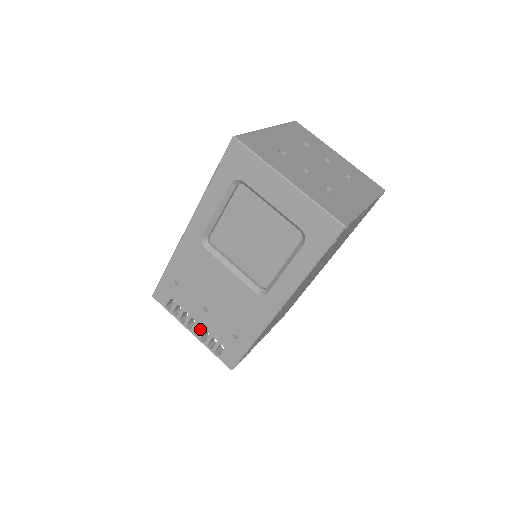
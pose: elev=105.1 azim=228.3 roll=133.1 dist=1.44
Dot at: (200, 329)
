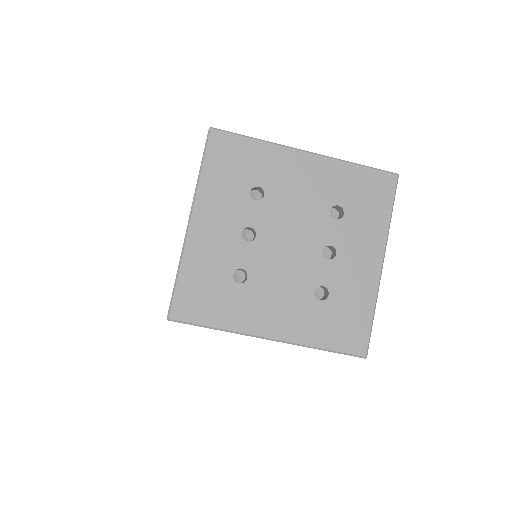
Dot at: occluded
